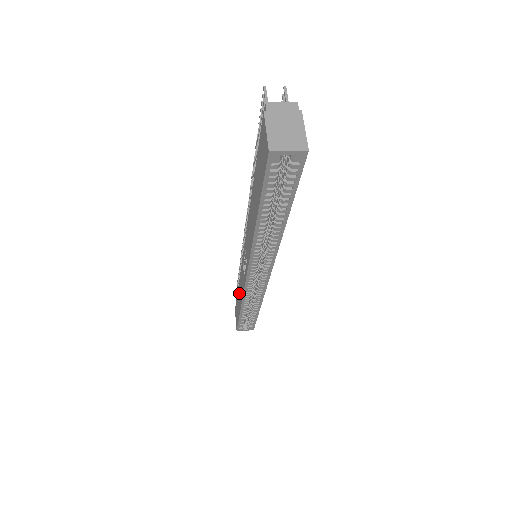
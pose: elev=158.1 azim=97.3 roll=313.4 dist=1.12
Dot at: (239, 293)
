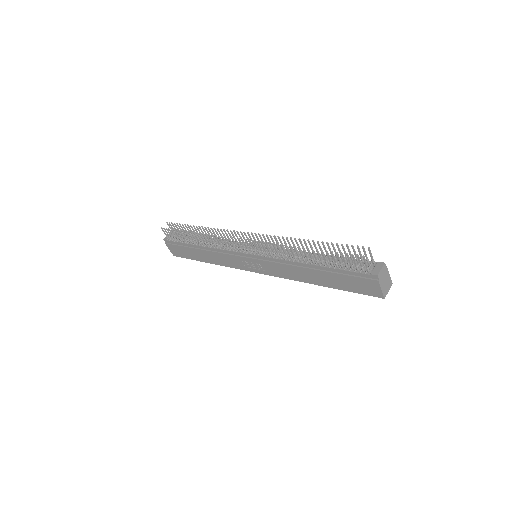
Dot at: (208, 256)
